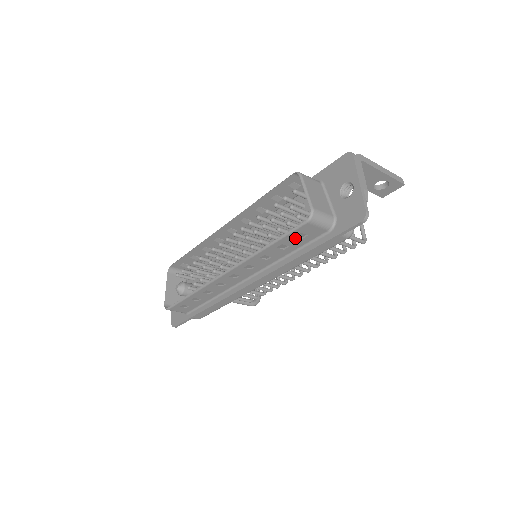
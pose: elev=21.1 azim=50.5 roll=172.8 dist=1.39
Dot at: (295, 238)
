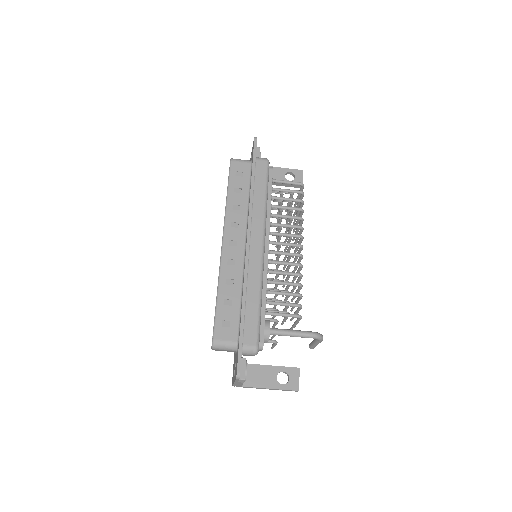
Dot at: (237, 178)
